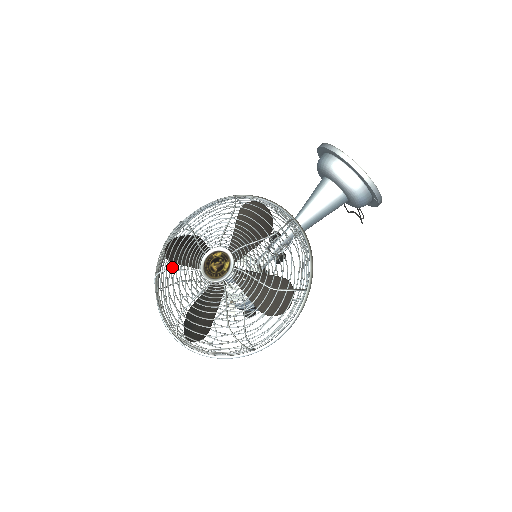
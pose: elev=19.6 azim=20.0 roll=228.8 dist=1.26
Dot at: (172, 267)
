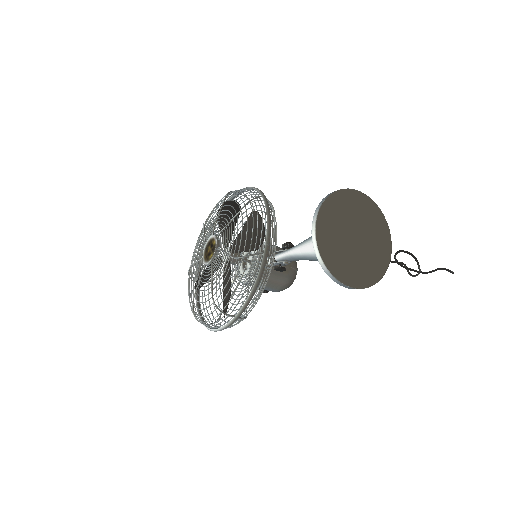
Dot at: occluded
